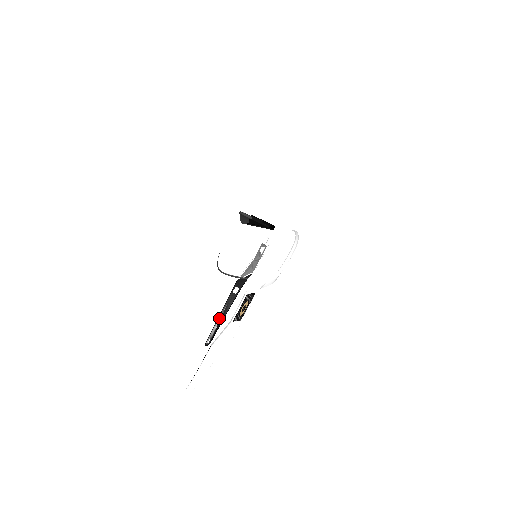
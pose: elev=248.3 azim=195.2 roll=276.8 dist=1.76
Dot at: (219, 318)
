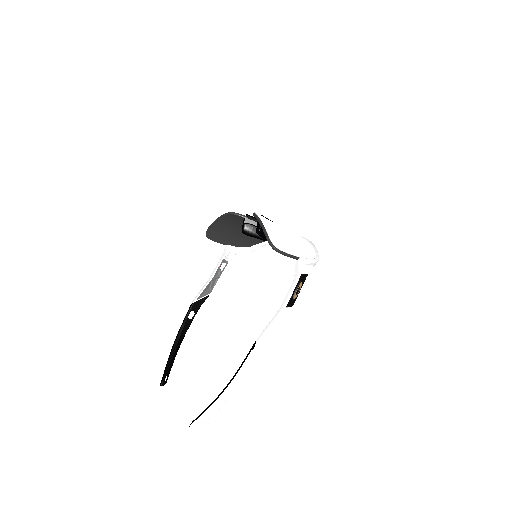
Dot at: (173, 350)
